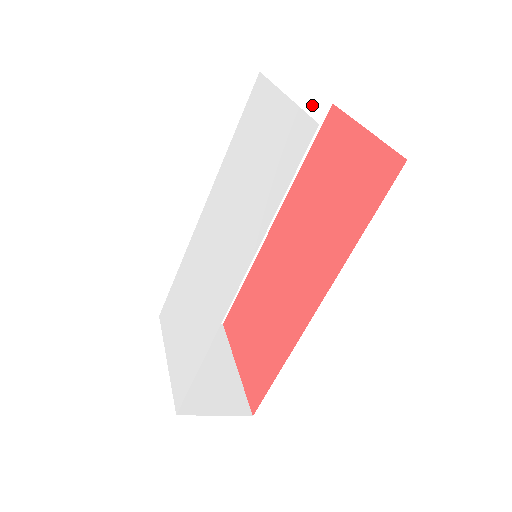
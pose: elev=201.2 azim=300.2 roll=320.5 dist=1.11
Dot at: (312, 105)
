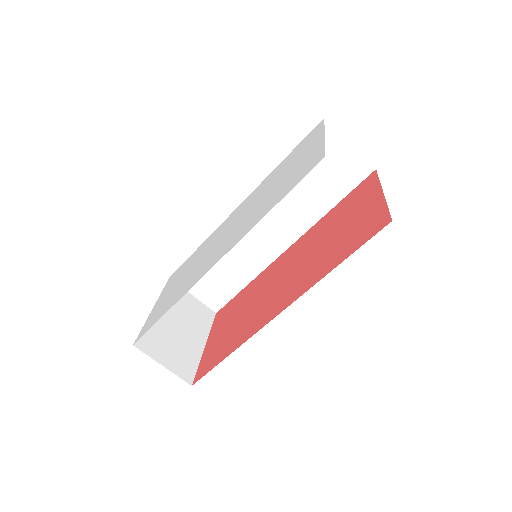
Dot at: (358, 163)
